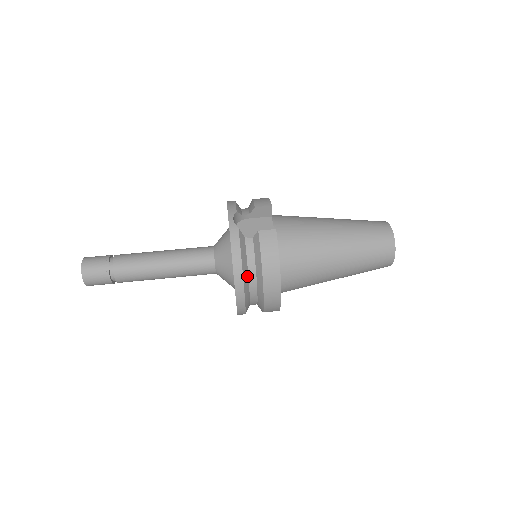
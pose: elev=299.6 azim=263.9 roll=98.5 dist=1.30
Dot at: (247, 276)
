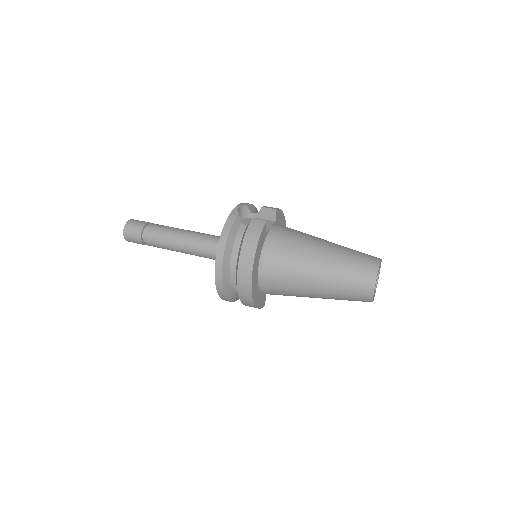
Dot at: (230, 252)
